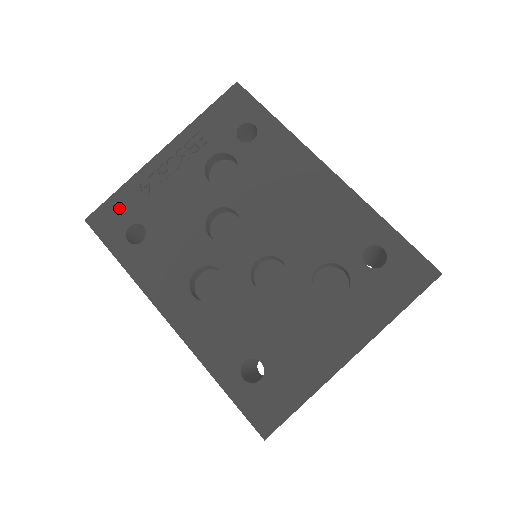
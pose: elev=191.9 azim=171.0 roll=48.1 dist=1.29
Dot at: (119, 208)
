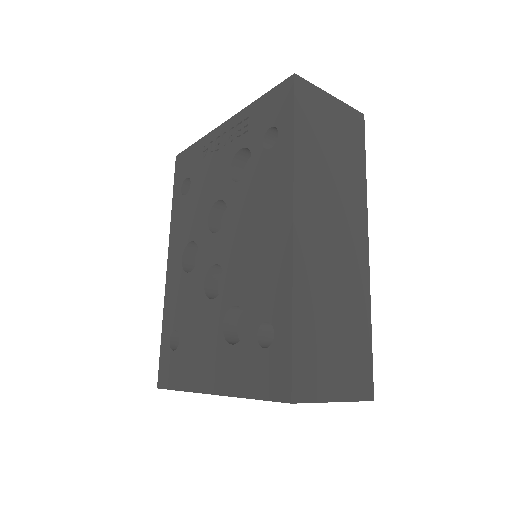
Dot at: (189, 159)
